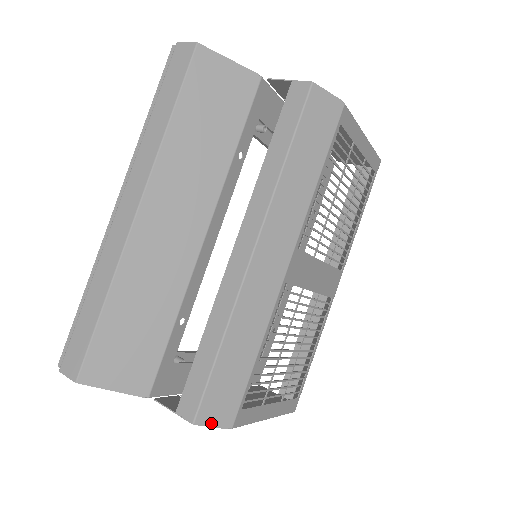
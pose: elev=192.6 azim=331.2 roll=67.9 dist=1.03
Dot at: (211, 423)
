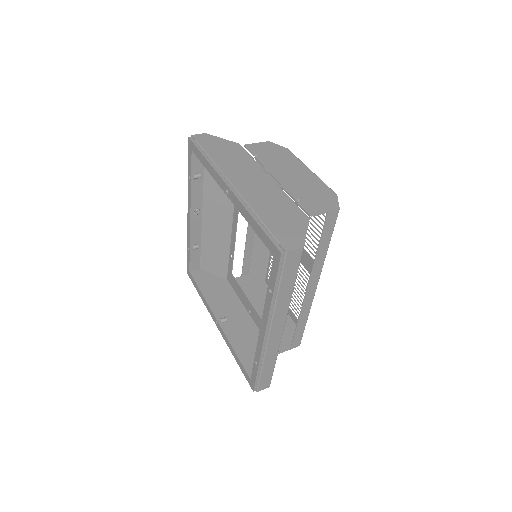
Dot at: occluded
